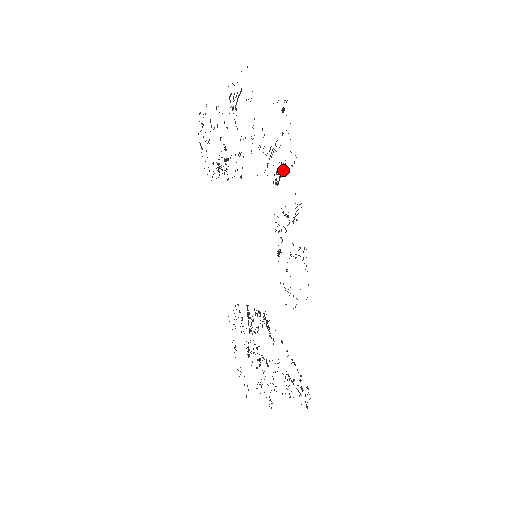
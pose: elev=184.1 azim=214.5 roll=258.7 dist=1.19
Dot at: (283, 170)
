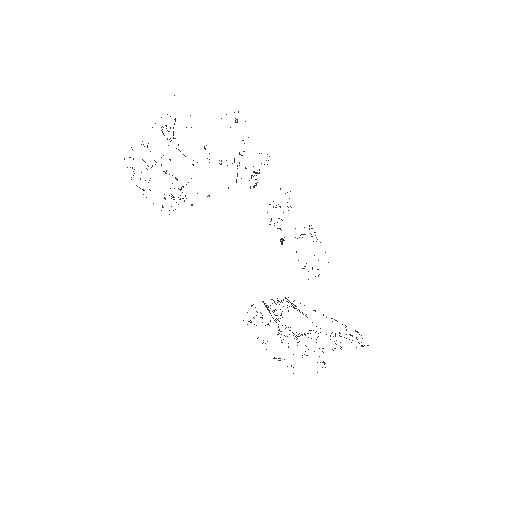
Dot at: occluded
